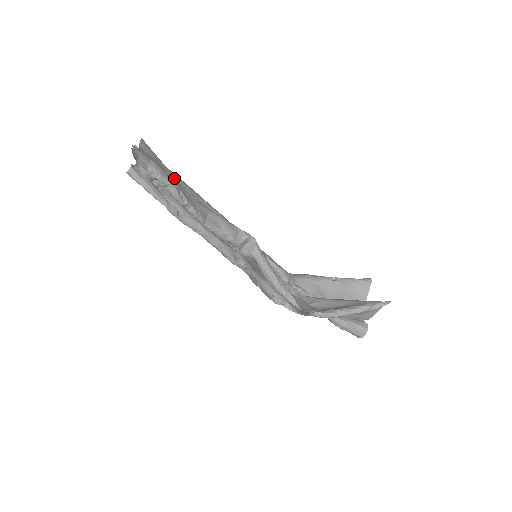
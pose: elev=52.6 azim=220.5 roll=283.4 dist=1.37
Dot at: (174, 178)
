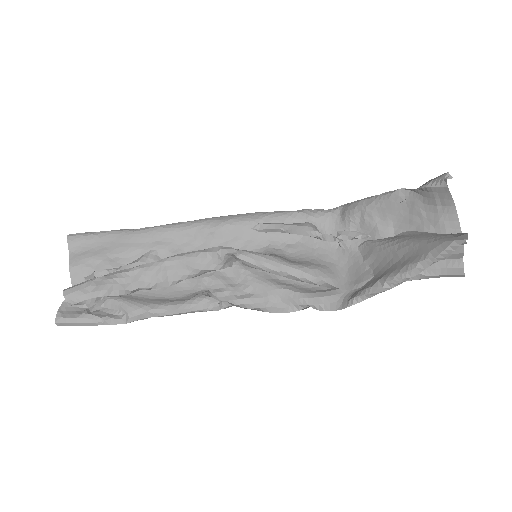
Dot at: (123, 243)
